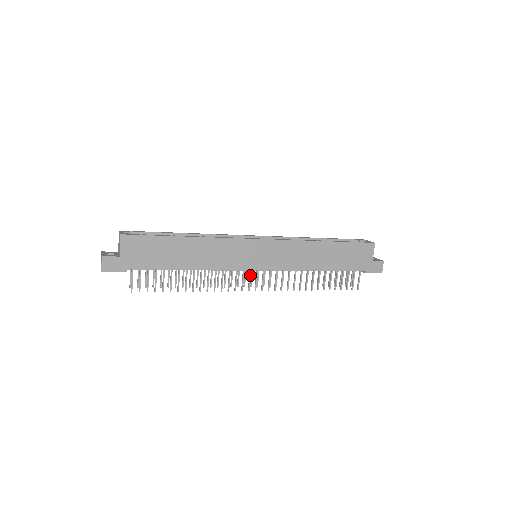
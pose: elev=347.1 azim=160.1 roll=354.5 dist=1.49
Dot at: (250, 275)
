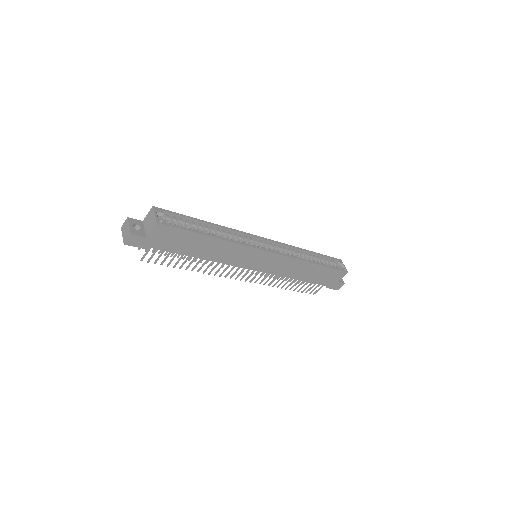
Dot at: (243, 270)
